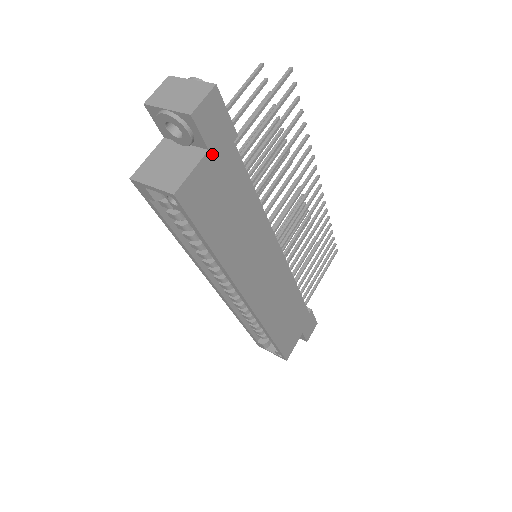
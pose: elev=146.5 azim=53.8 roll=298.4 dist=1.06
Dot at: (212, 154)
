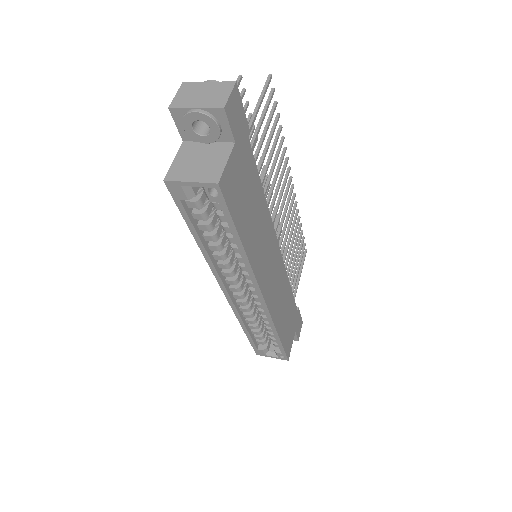
Dot at: (237, 147)
